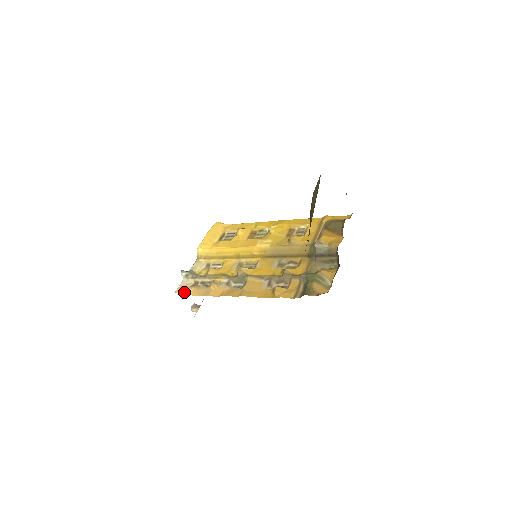
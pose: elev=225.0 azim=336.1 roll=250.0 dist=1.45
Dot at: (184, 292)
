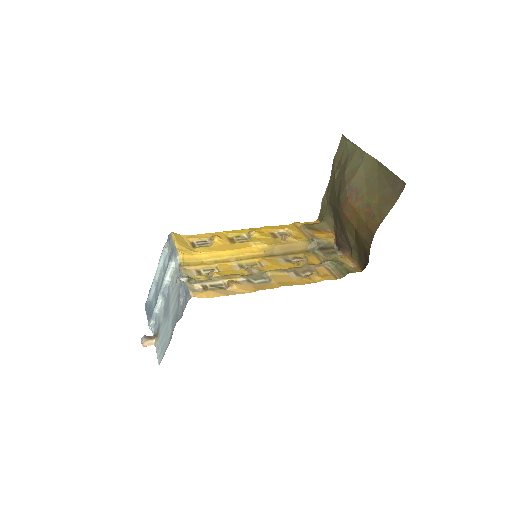
Dot at: (203, 295)
